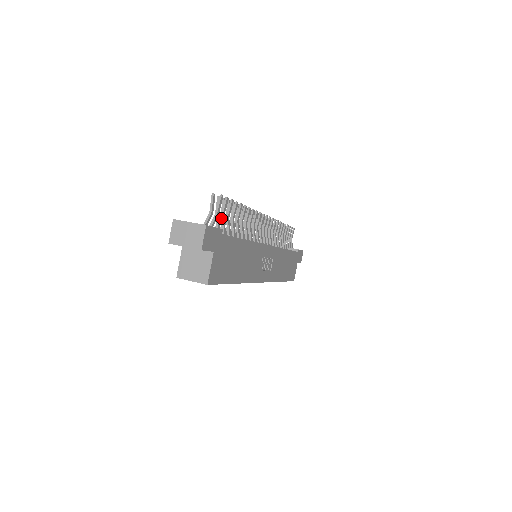
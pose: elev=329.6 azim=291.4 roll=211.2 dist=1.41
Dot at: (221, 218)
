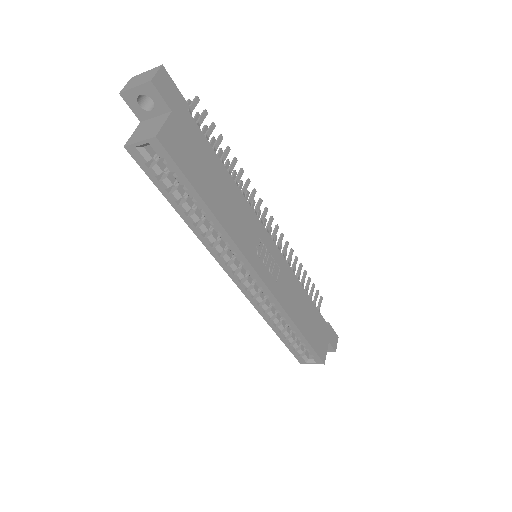
Dot at: occluded
